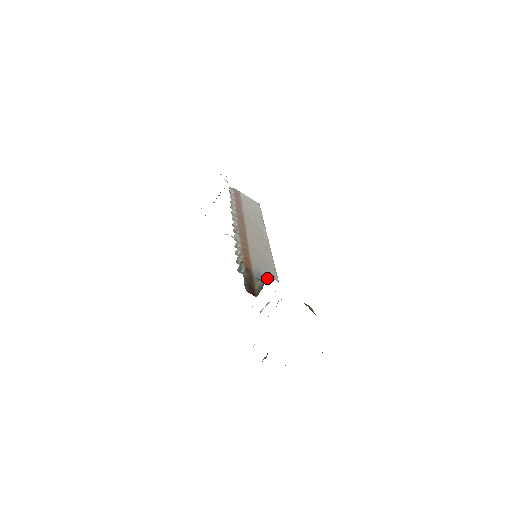
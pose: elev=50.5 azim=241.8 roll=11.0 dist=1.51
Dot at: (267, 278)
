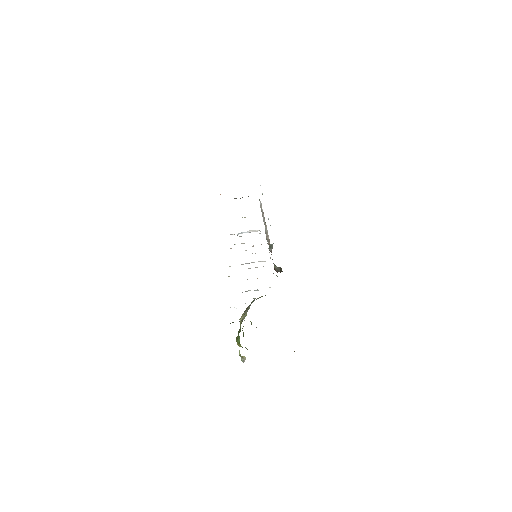
Dot at: occluded
